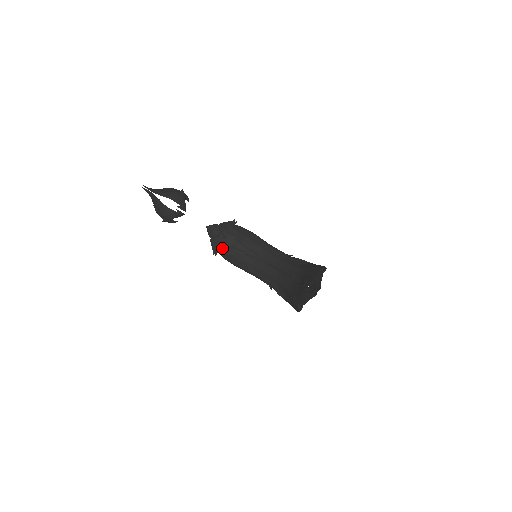
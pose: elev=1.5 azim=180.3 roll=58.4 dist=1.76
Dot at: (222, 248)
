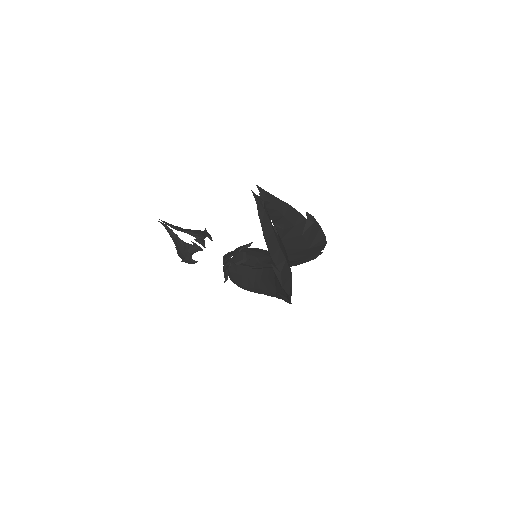
Dot at: (232, 270)
